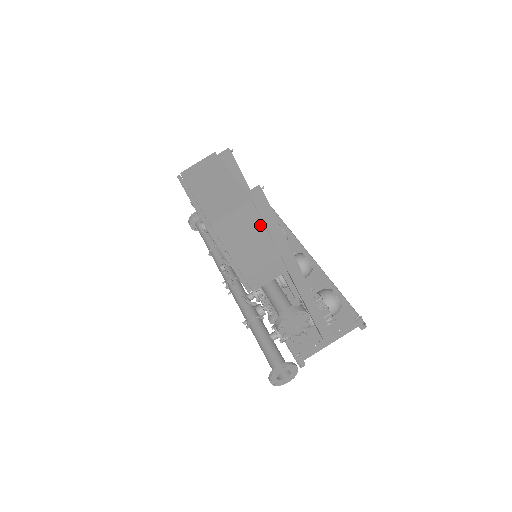
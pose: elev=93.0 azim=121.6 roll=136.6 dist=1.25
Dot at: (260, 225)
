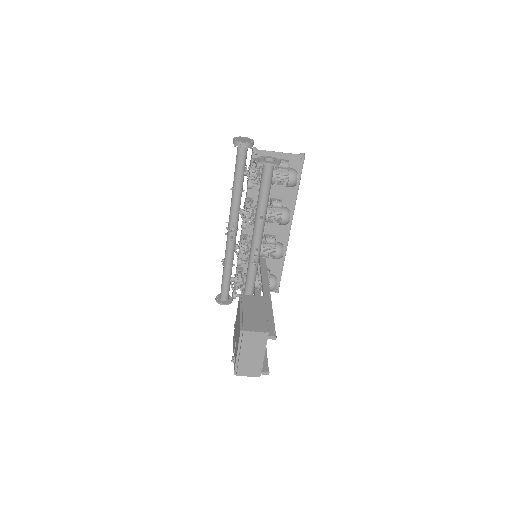
Dot at: occluded
